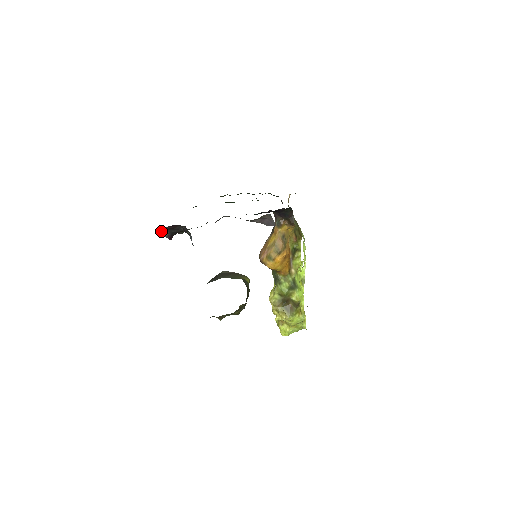
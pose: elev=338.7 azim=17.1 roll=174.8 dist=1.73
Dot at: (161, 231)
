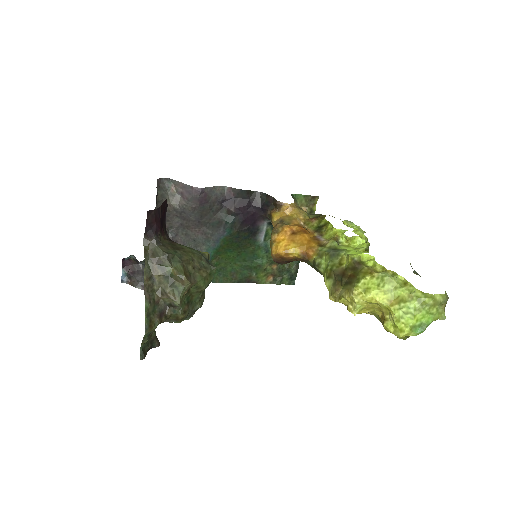
Dot at: (132, 285)
